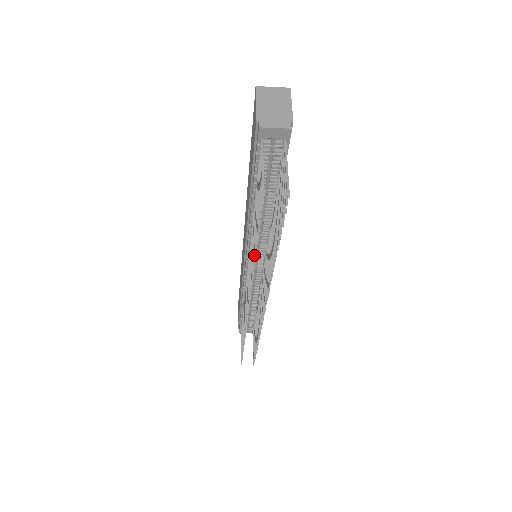
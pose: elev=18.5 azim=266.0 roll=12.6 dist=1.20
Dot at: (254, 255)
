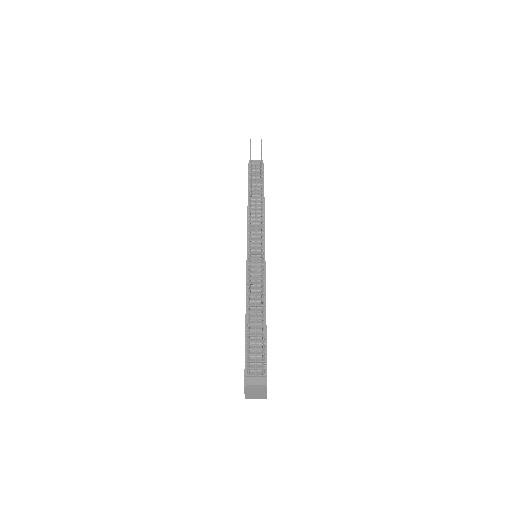
Dot at: (250, 178)
